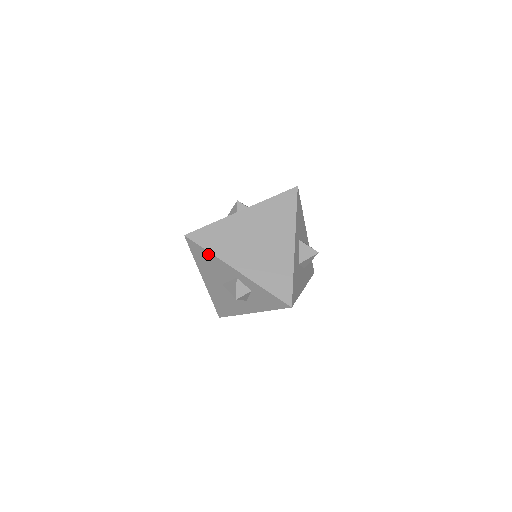
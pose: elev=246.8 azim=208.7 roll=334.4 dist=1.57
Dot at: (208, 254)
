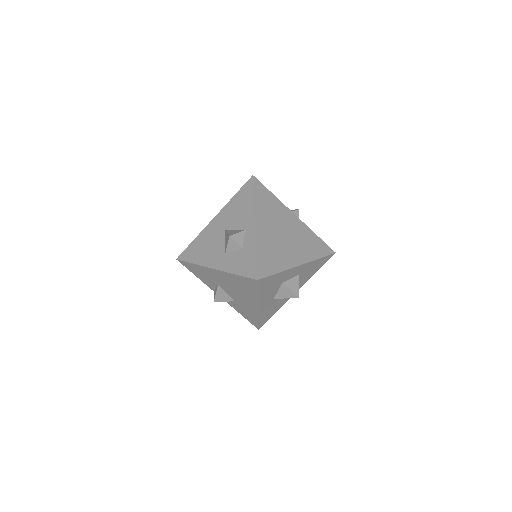
Dot at: (251, 199)
